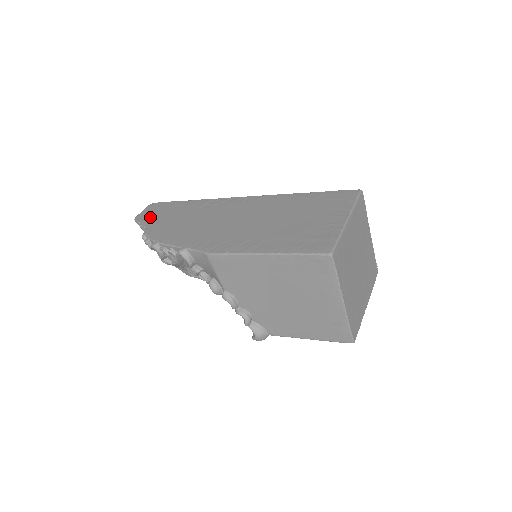
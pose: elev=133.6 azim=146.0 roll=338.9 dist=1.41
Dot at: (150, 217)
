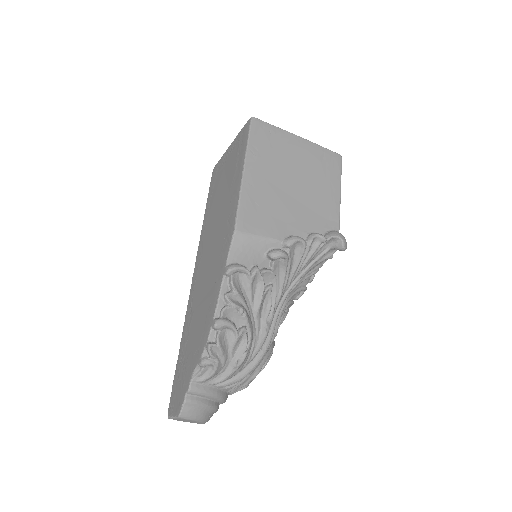
Dot at: (183, 384)
